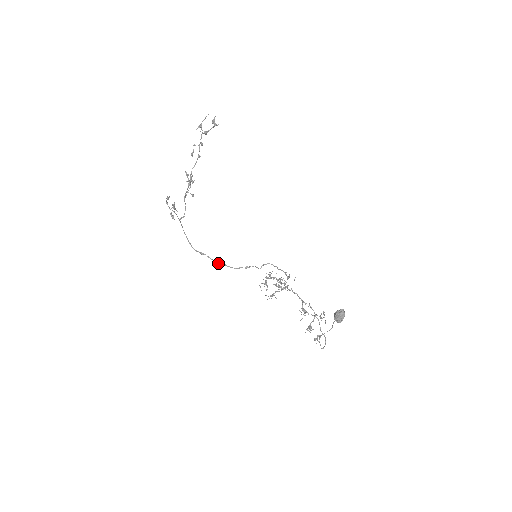
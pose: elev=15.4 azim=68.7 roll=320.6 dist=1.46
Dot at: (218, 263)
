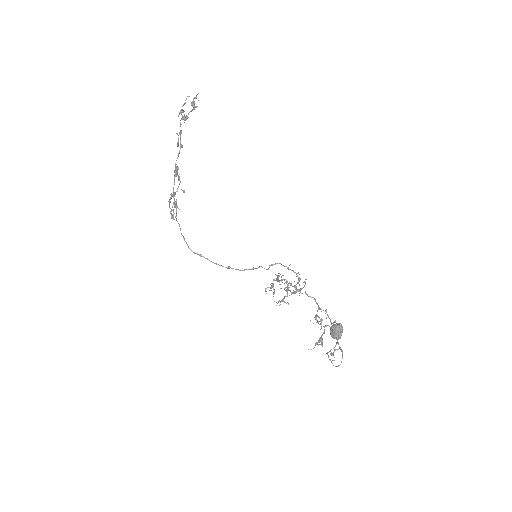
Dot at: (220, 265)
